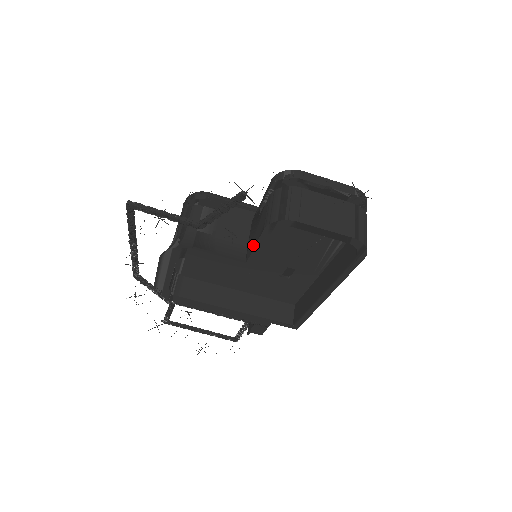
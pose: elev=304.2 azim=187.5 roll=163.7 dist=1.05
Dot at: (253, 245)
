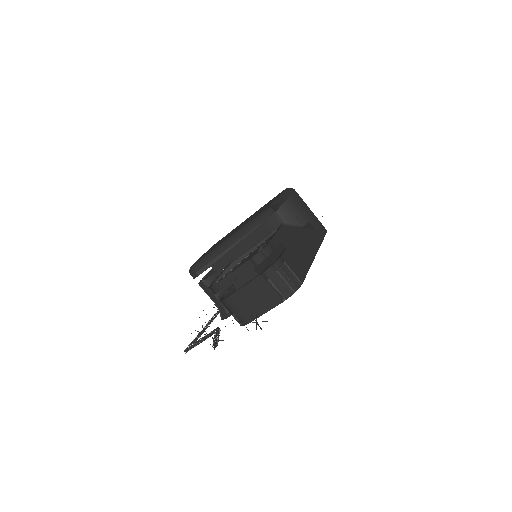
Dot at: occluded
